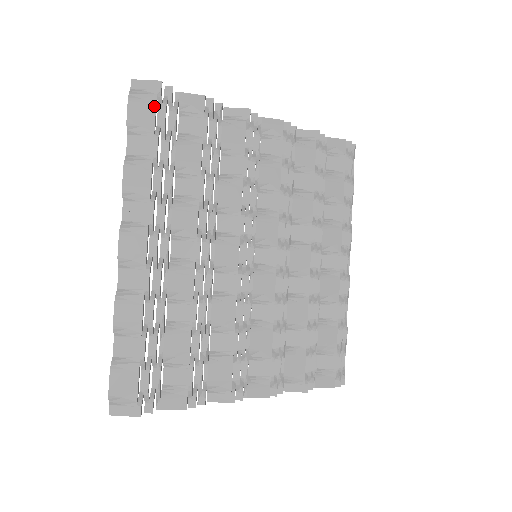
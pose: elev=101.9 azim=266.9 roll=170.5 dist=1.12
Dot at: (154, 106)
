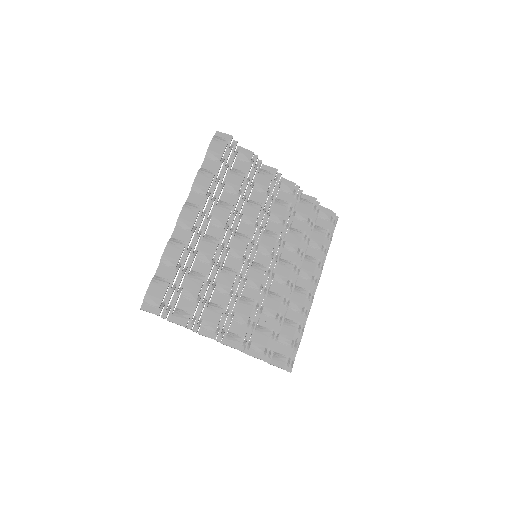
Dot at: (225, 147)
